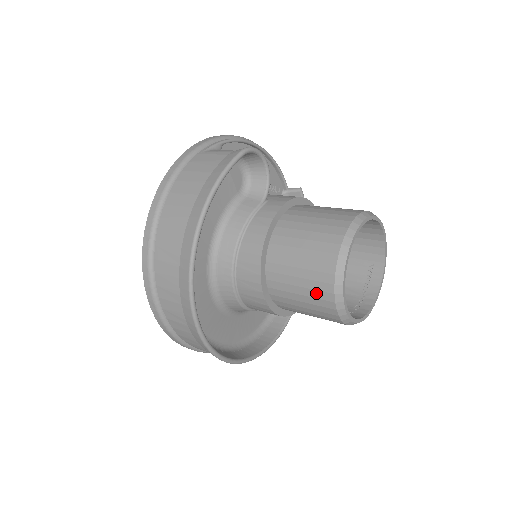
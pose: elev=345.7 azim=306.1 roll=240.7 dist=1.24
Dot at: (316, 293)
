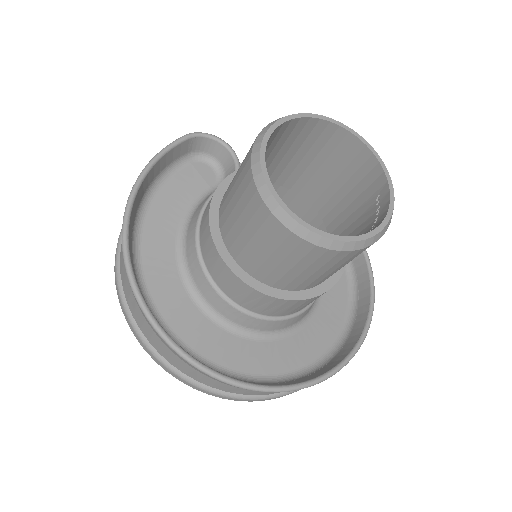
Dot at: (249, 208)
